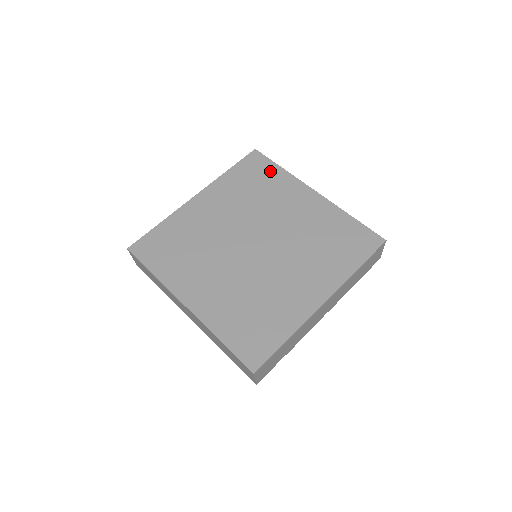
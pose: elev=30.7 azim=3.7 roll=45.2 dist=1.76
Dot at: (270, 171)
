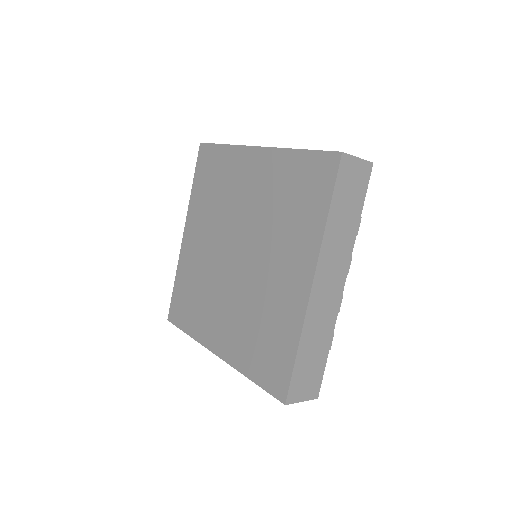
Dot at: (218, 158)
